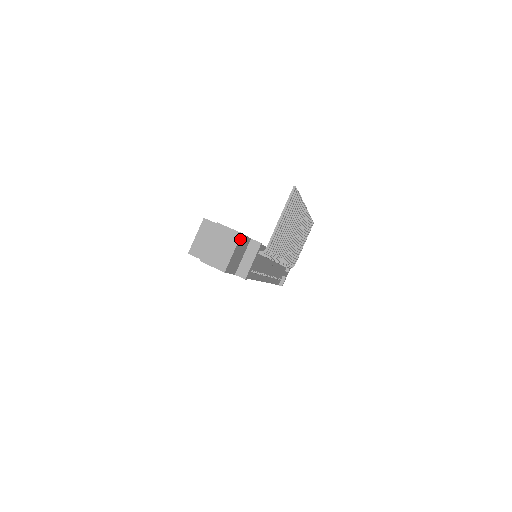
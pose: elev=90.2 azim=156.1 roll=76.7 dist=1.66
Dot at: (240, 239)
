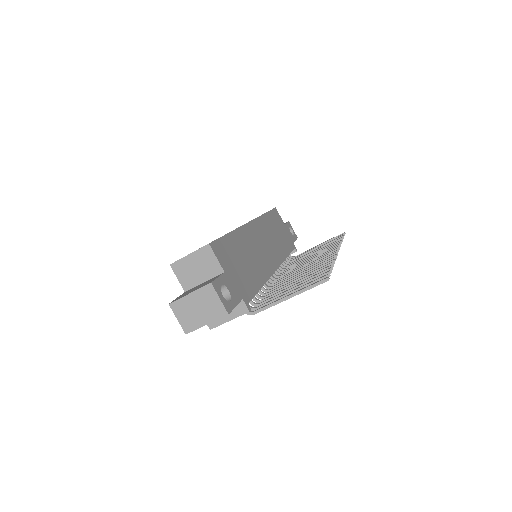
Dot at: (224, 315)
